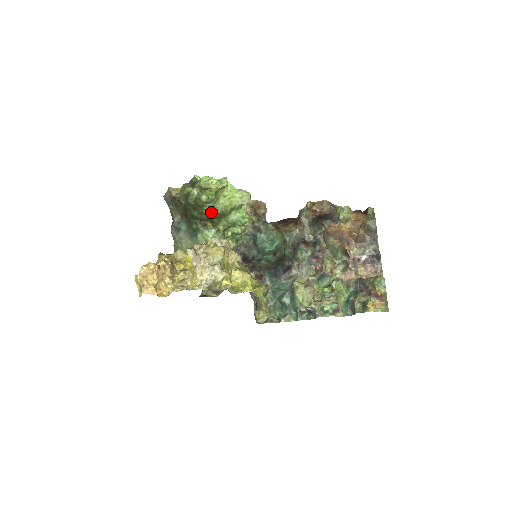
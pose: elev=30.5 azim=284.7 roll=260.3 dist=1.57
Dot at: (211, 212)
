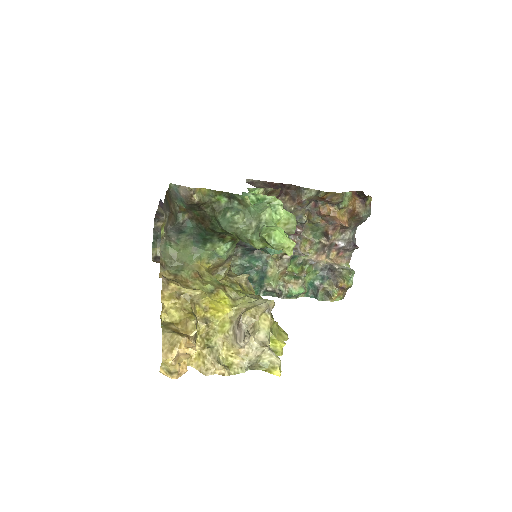
Dot at: occluded
